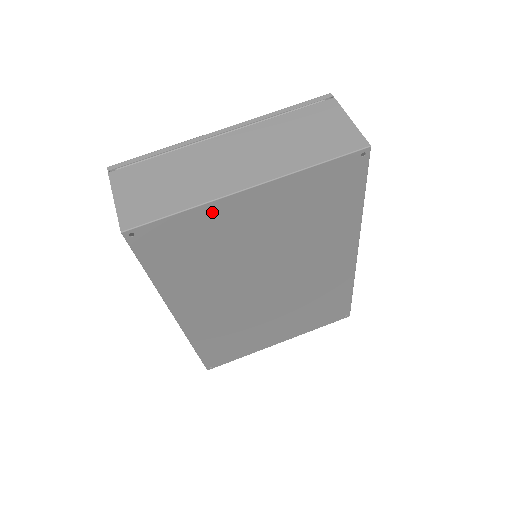
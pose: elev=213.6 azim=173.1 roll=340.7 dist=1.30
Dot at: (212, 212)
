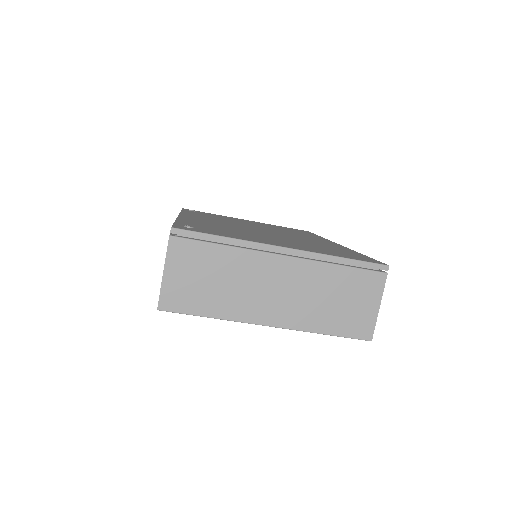
Dot at: occluded
